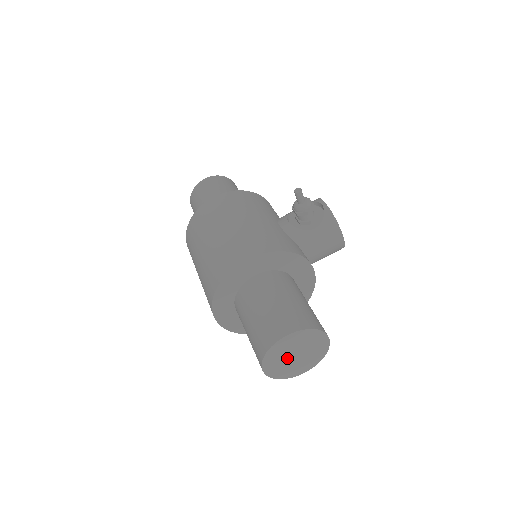
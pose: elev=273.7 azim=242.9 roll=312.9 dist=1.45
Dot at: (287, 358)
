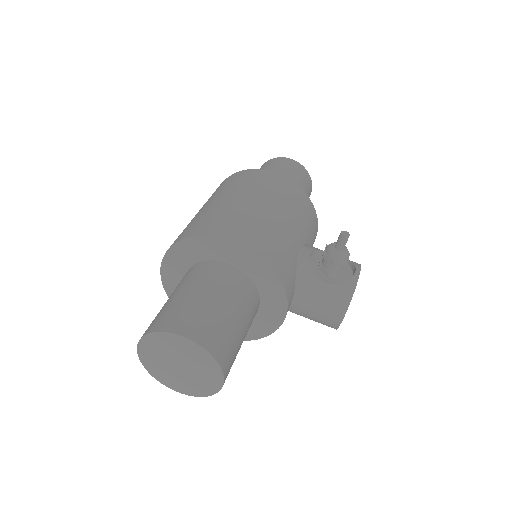
Dot at: (168, 359)
